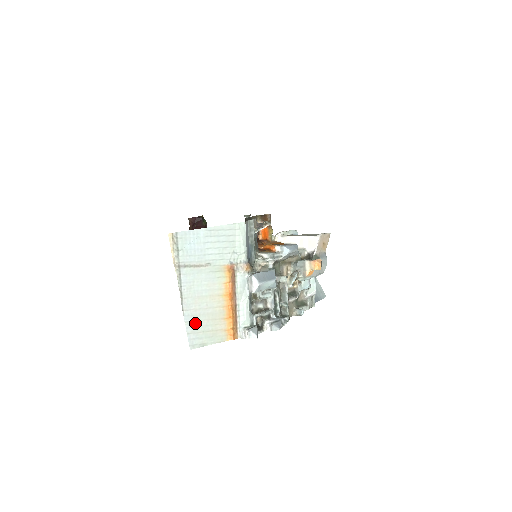
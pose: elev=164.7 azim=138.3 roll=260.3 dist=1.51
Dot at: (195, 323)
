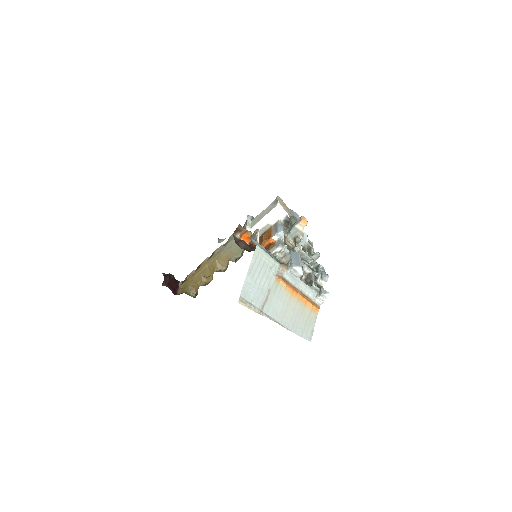
Dot at: (298, 327)
